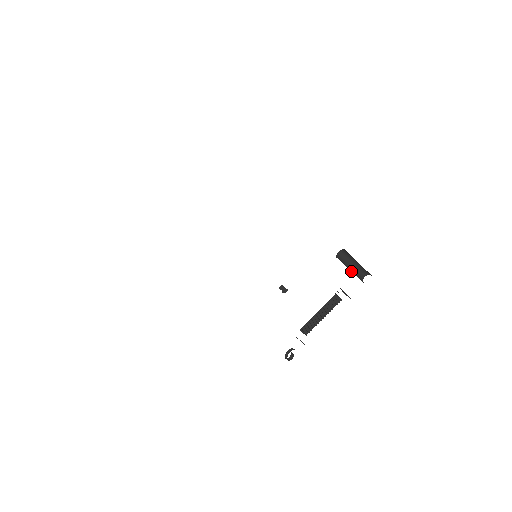
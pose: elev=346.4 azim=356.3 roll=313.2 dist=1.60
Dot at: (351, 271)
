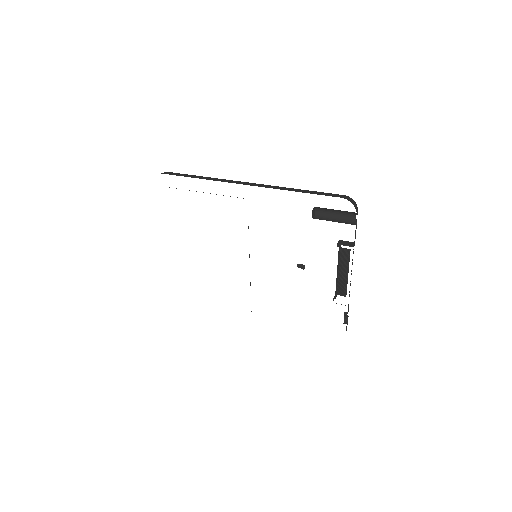
Dot at: (337, 221)
